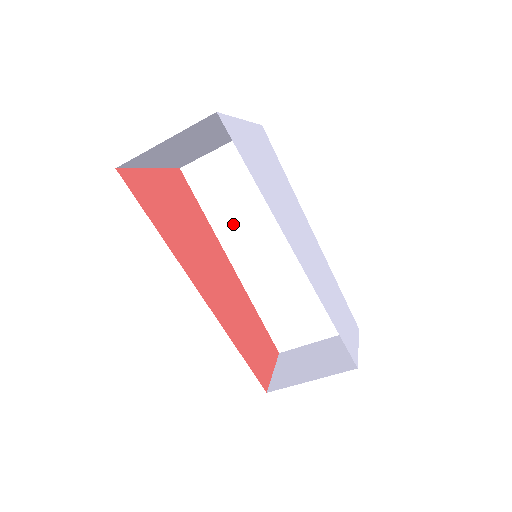
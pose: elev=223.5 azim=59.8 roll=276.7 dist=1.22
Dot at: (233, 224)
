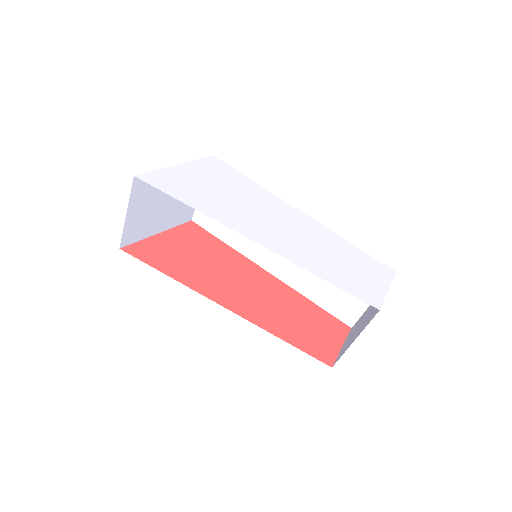
Dot at: (247, 239)
